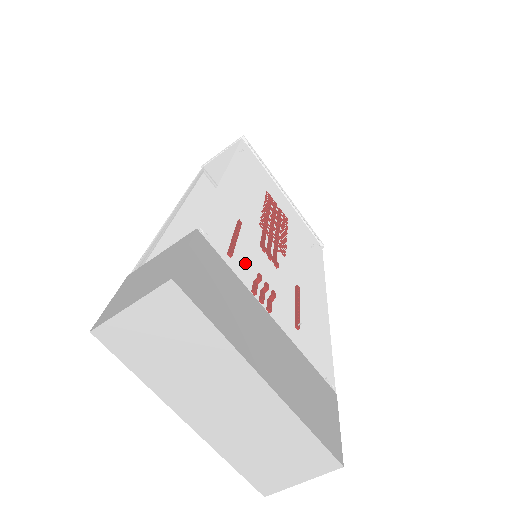
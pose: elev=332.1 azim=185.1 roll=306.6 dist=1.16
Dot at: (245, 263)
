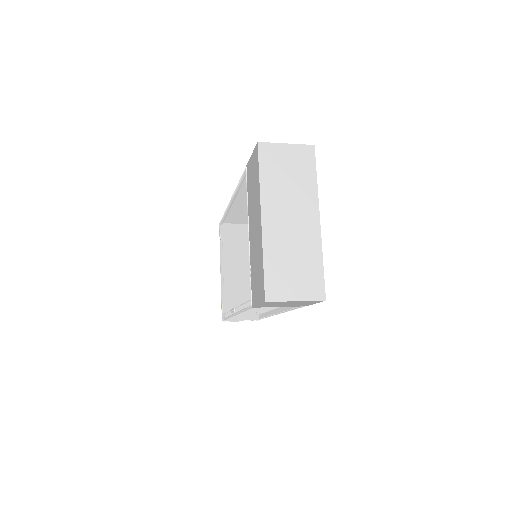
Dot at: occluded
